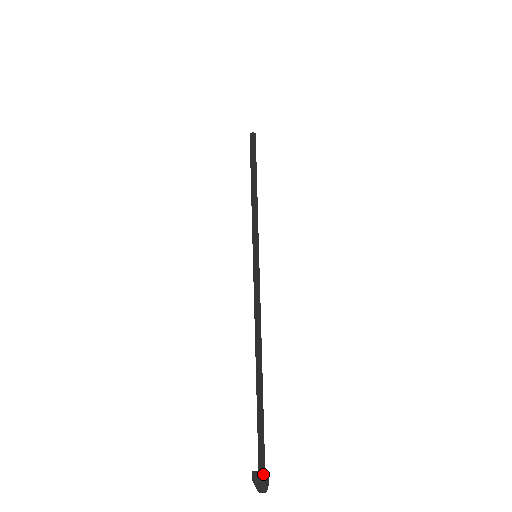
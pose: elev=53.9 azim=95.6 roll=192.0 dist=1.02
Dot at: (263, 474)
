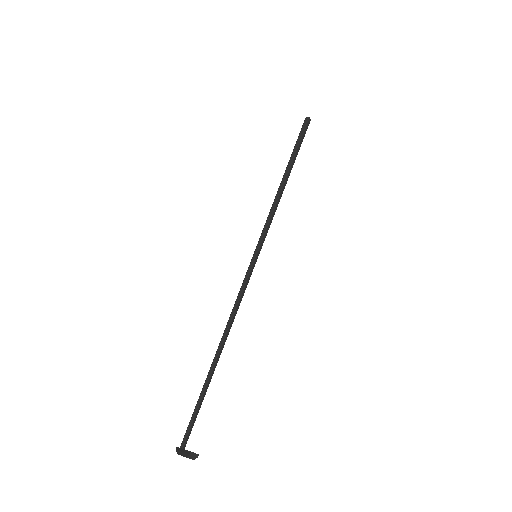
Dot at: (197, 457)
